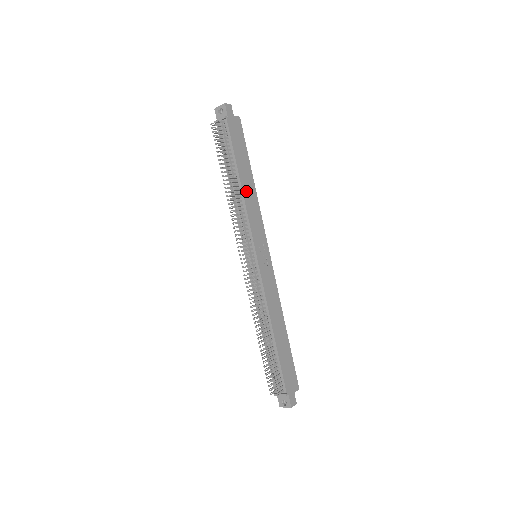
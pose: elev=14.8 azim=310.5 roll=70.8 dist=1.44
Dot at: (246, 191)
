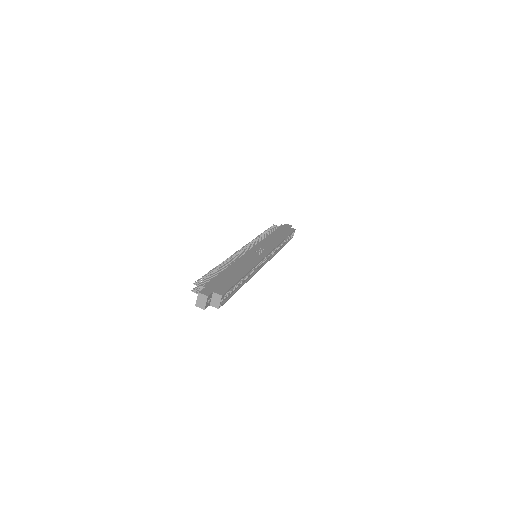
Dot at: (271, 238)
